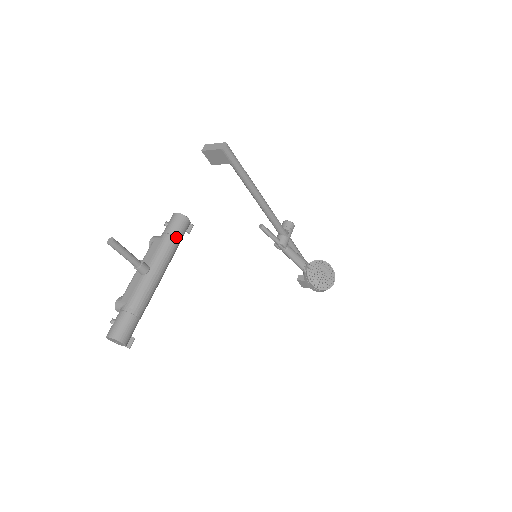
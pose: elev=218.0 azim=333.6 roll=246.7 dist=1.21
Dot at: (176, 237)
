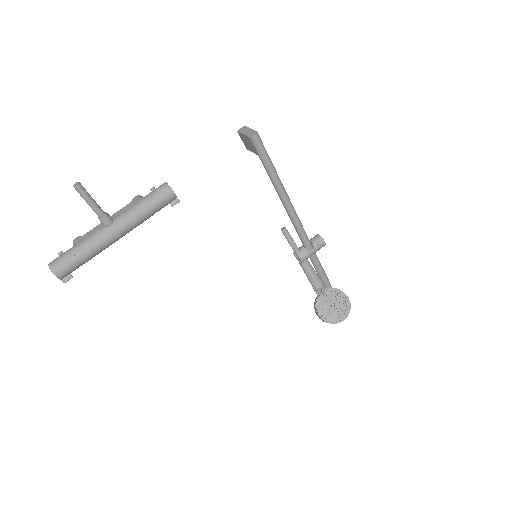
Dot at: (152, 205)
